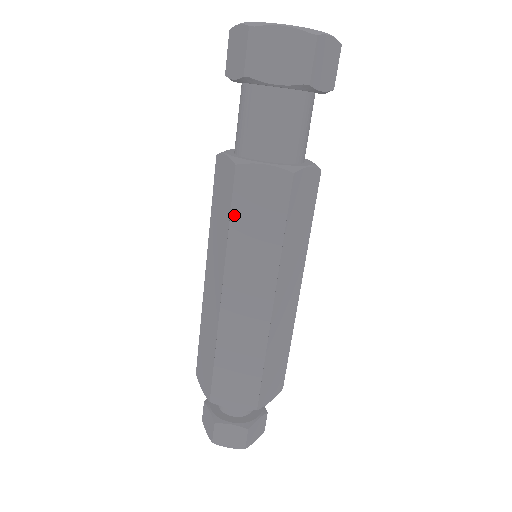
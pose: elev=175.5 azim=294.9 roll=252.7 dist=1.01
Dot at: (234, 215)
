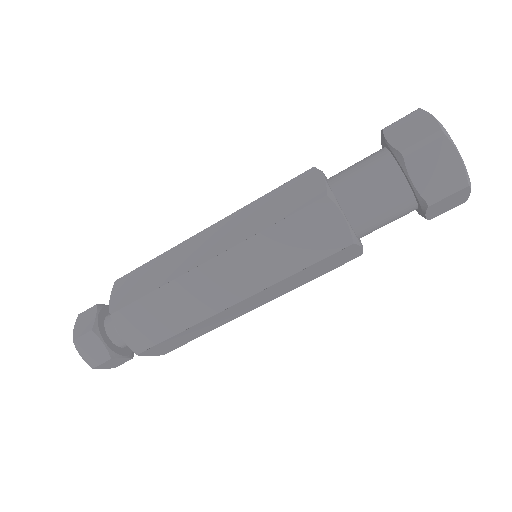
Dot at: (311, 267)
